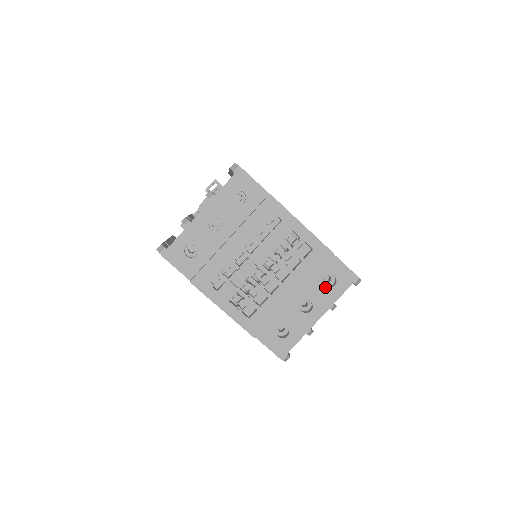
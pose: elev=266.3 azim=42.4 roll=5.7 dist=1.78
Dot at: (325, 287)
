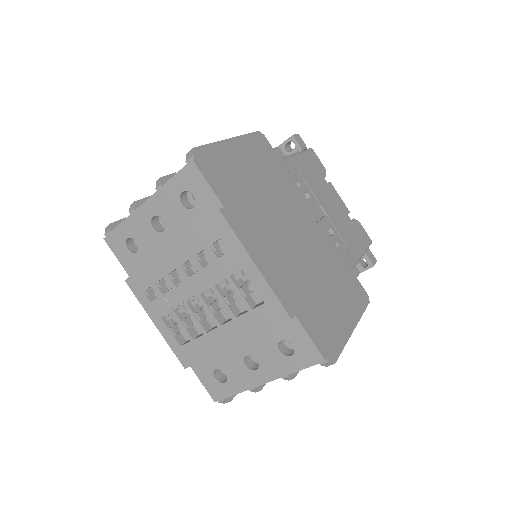
Dot at: (278, 352)
